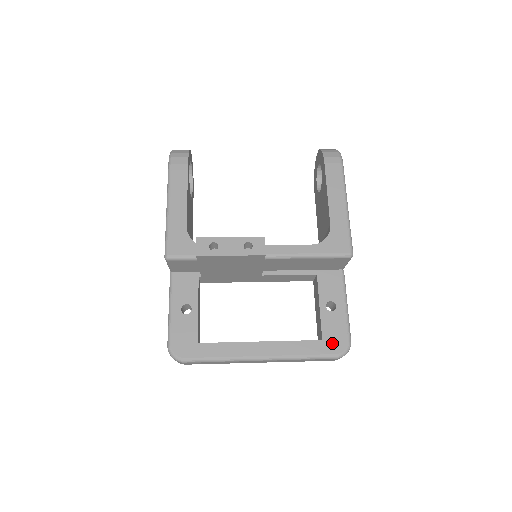
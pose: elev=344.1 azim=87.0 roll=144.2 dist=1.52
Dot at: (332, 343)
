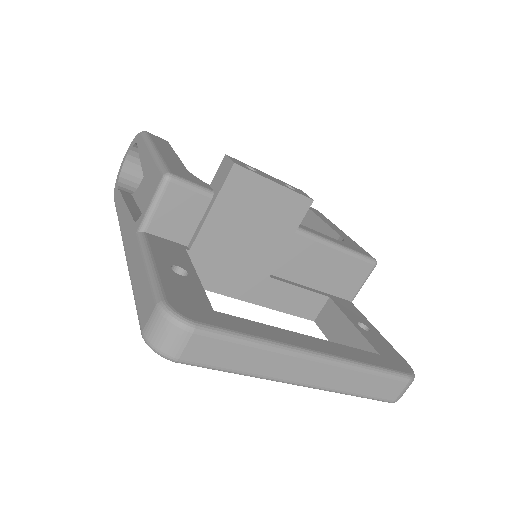
Dot at: (393, 360)
